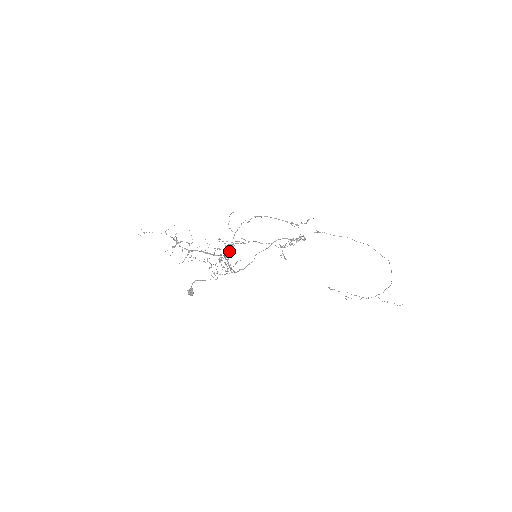
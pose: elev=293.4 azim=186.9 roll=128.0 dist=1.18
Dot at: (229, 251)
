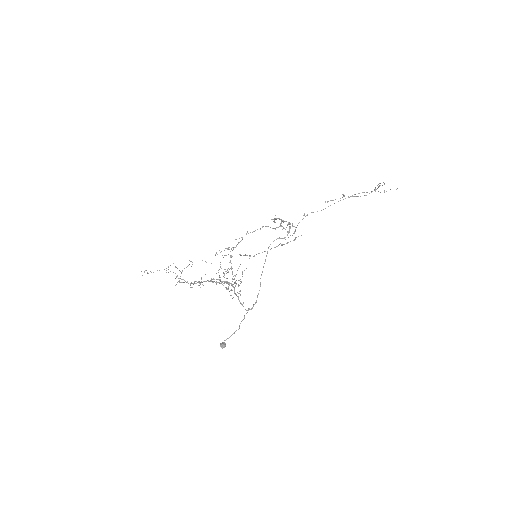
Dot at: (231, 269)
